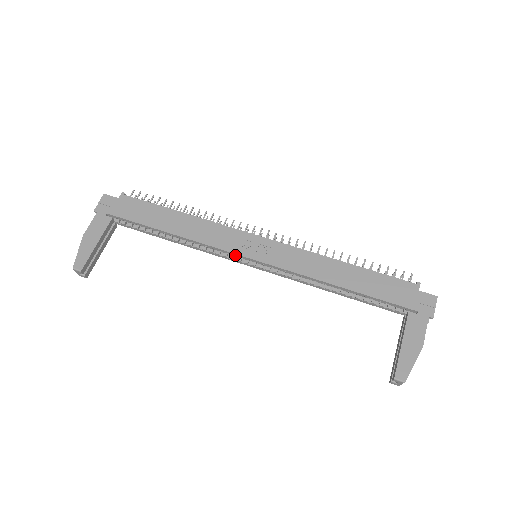
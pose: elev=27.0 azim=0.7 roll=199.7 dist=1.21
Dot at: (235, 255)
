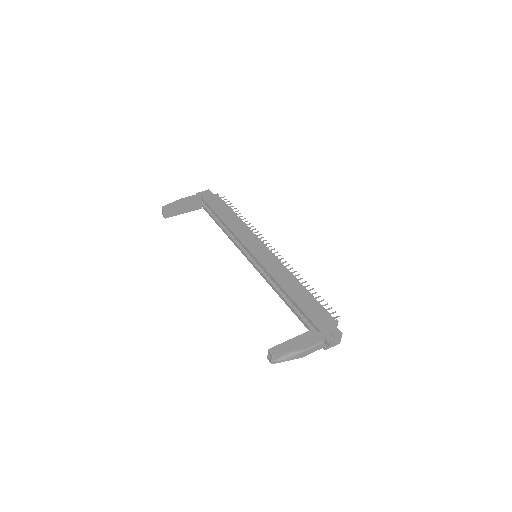
Dot at: (244, 247)
